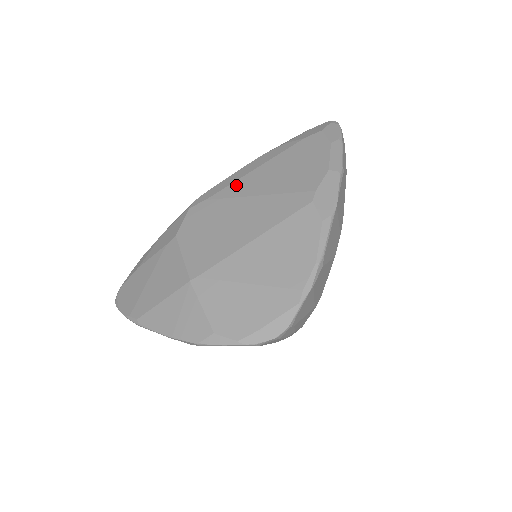
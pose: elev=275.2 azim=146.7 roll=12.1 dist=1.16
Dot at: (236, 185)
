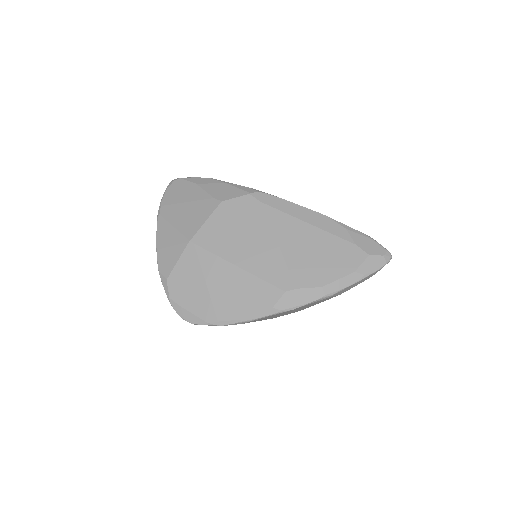
Dot at: (284, 218)
